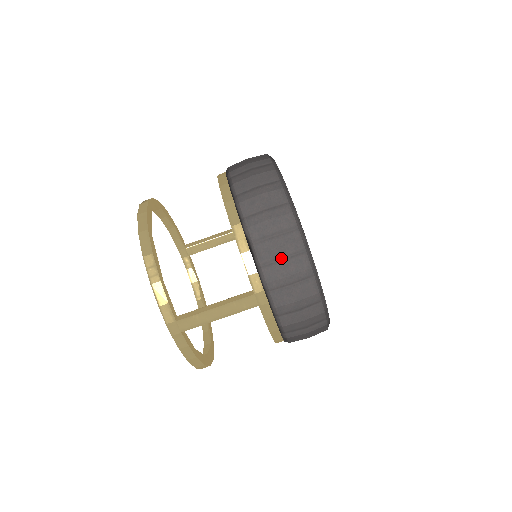
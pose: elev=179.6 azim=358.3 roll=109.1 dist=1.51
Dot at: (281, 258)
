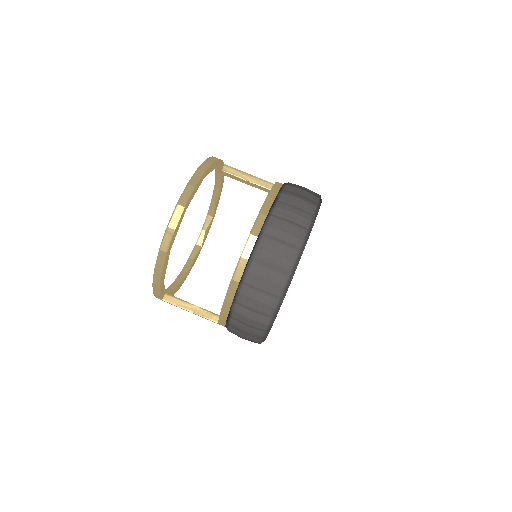
Dot at: (243, 333)
